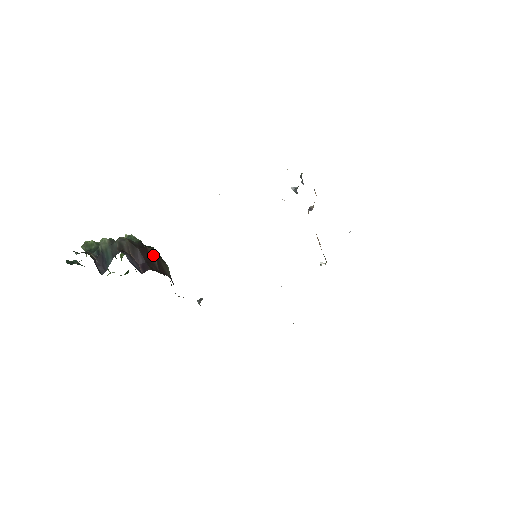
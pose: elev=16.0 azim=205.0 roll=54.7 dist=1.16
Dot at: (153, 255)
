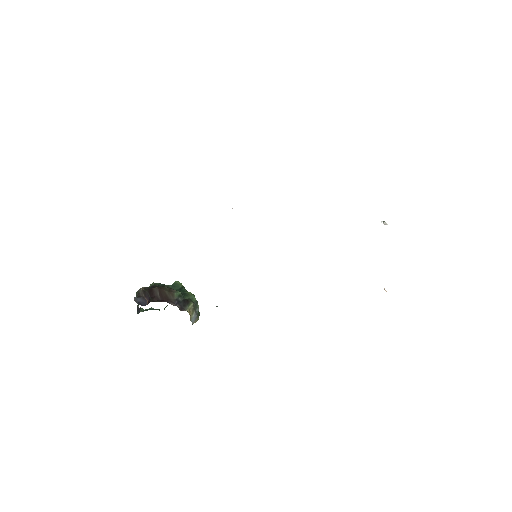
Dot at: (156, 291)
